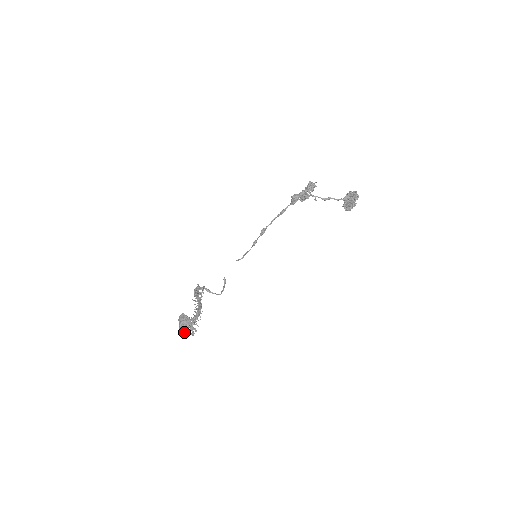
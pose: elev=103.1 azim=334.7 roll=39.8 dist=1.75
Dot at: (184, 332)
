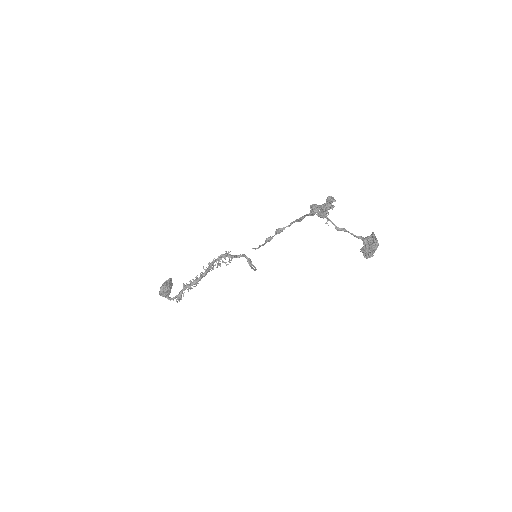
Dot at: (163, 296)
